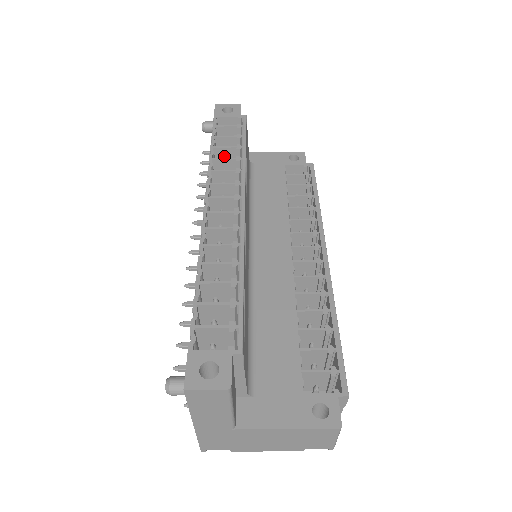
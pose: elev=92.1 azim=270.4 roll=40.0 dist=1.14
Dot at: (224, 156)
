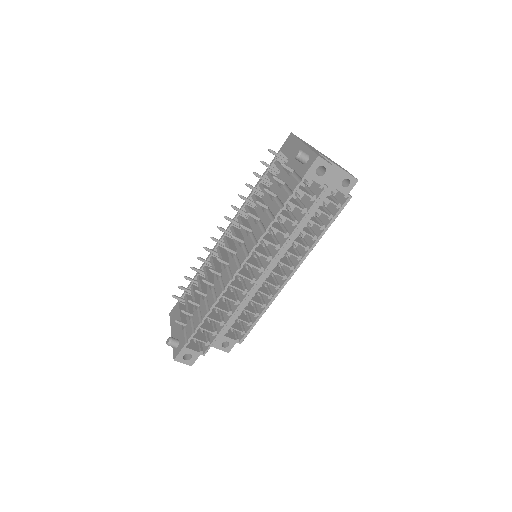
Dot at: occluded
